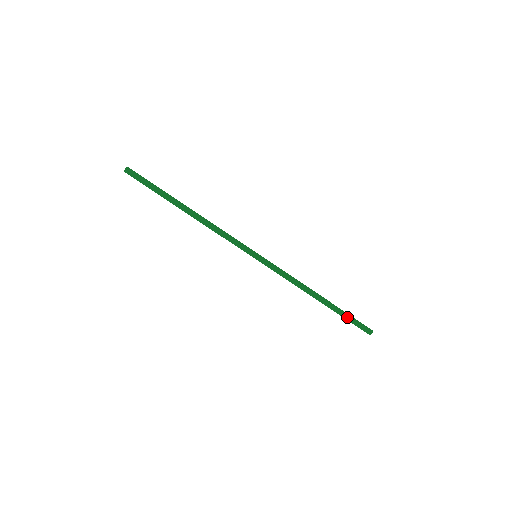
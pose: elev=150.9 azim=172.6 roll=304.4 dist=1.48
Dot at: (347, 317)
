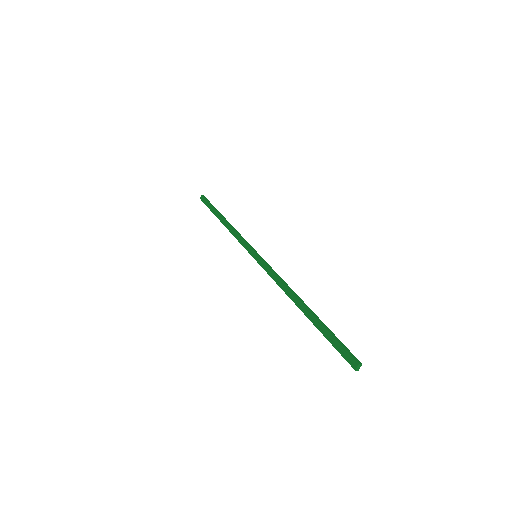
Dot at: (328, 334)
